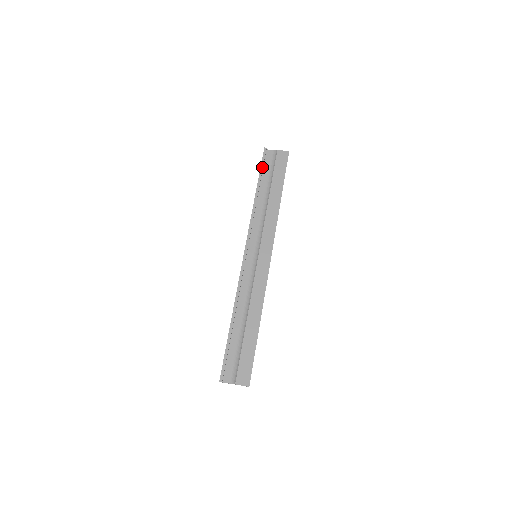
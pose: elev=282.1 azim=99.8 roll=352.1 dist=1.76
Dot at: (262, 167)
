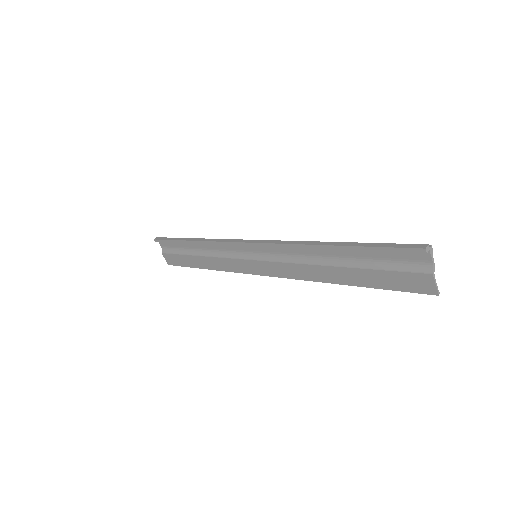
Dot at: (379, 250)
